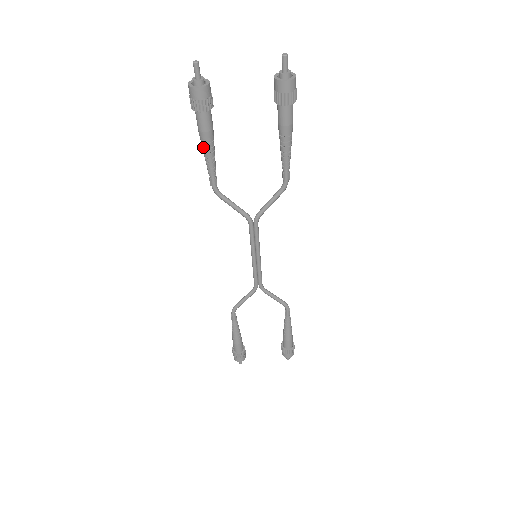
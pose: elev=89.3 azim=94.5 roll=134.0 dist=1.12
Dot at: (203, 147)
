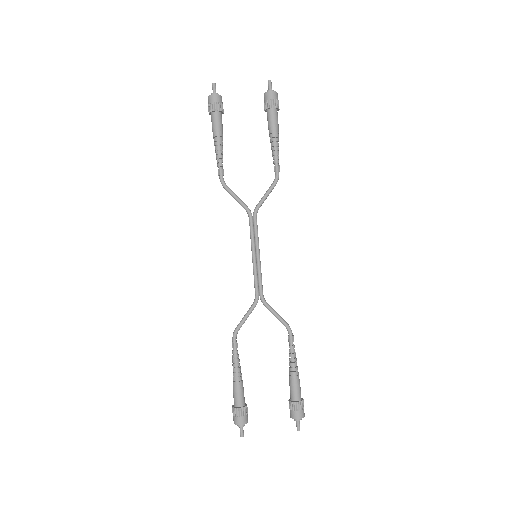
Dot at: (215, 142)
